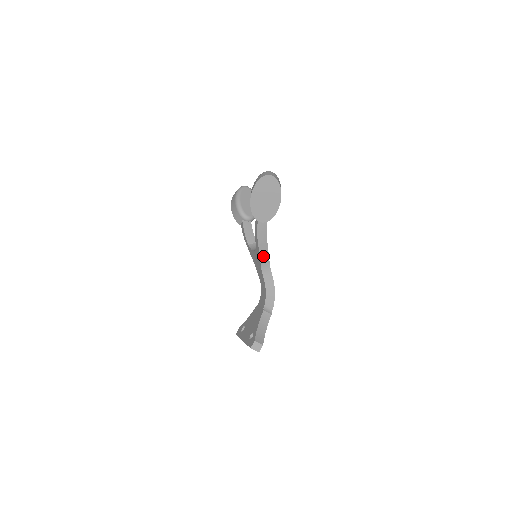
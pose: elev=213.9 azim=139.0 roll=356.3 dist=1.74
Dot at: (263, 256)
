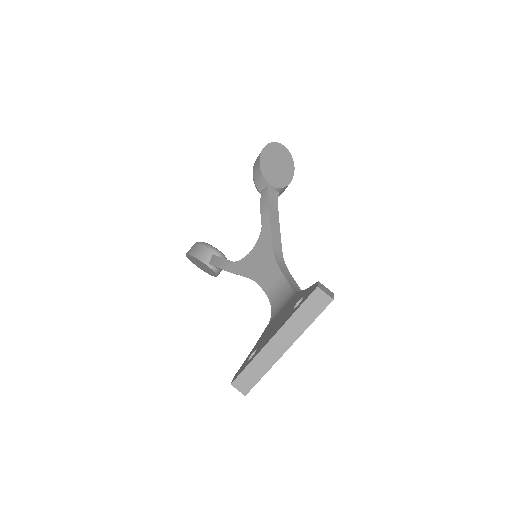
Dot at: (275, 238)
